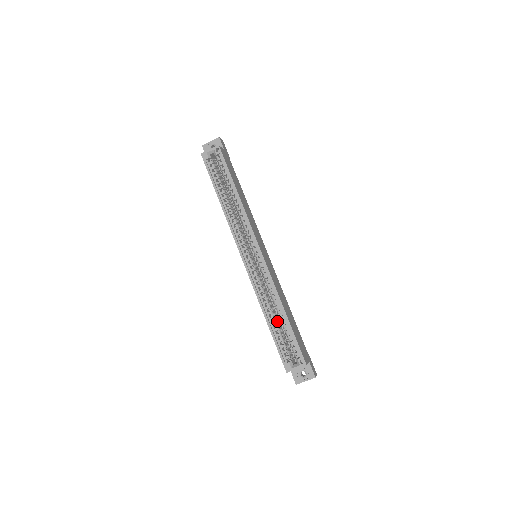
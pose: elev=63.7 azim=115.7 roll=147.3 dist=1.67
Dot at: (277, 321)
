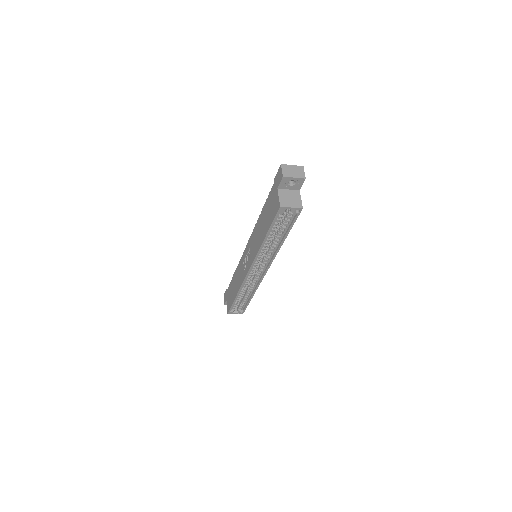
Dot at: occluded
